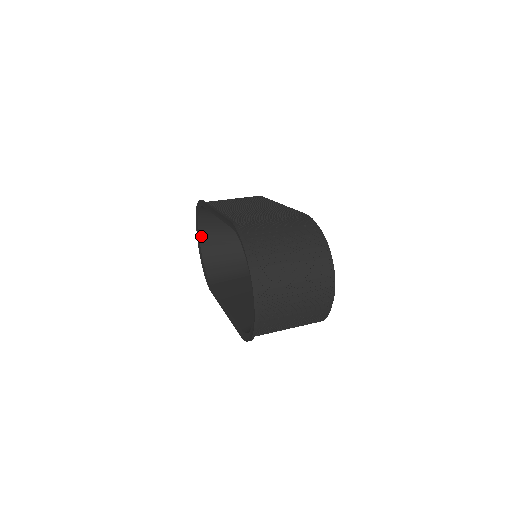
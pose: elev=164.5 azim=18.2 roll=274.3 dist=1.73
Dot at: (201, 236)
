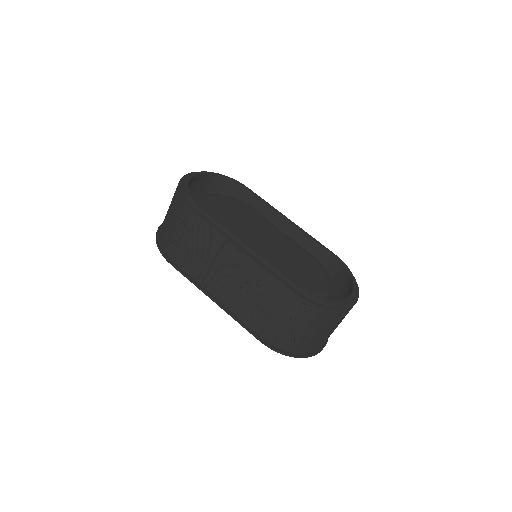
Dot at: occluded
